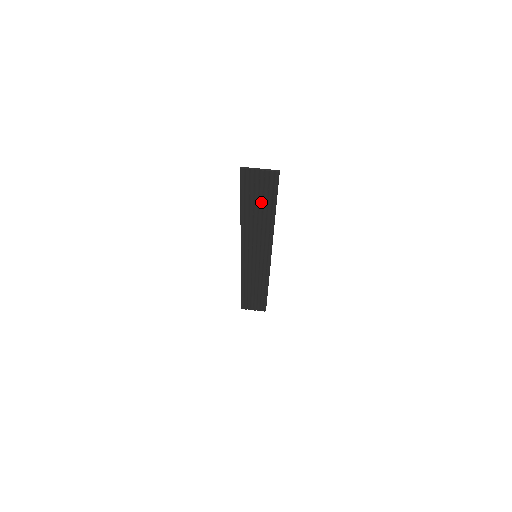
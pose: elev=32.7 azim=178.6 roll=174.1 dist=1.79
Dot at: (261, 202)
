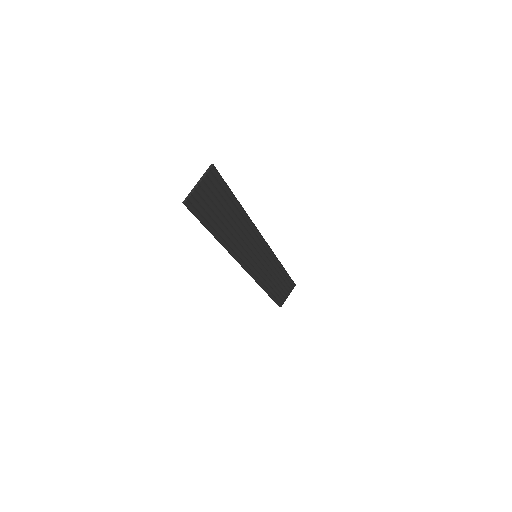
Dot at: (223, 209)
